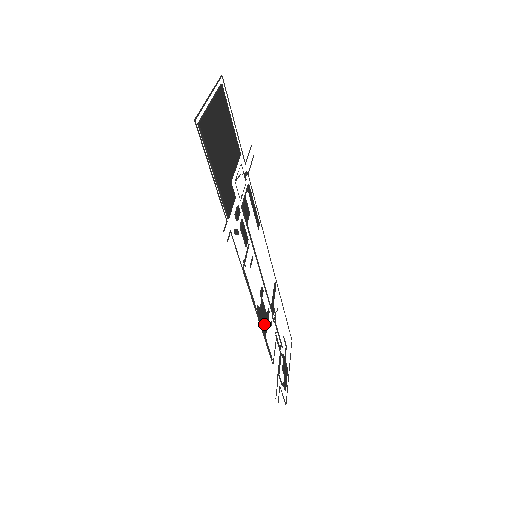
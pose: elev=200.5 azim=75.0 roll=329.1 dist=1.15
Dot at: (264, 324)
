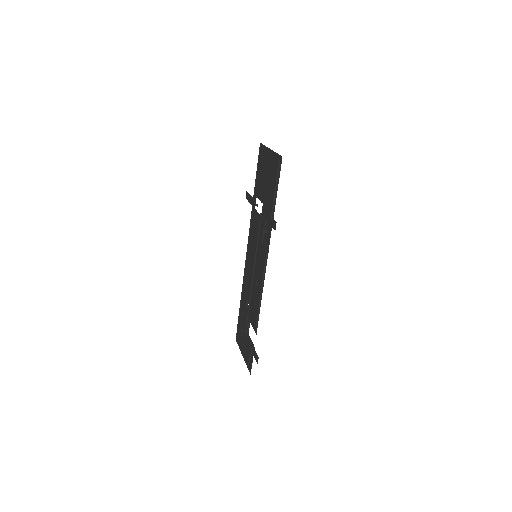
Dot at: (258, 301)
